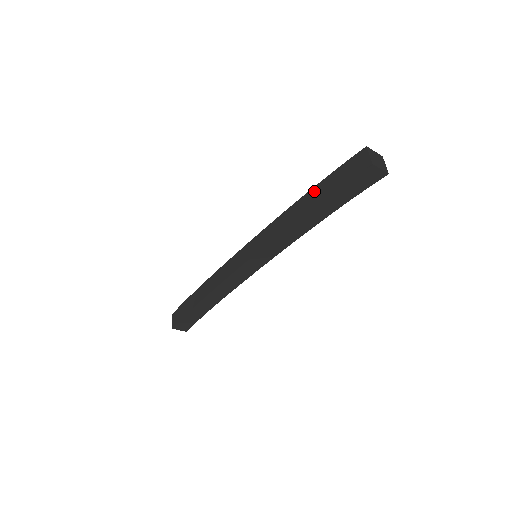
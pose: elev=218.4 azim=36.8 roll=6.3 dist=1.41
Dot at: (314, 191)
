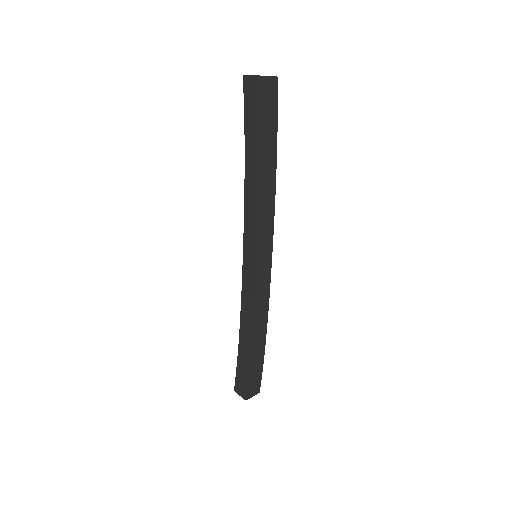
Dot at: occluded
